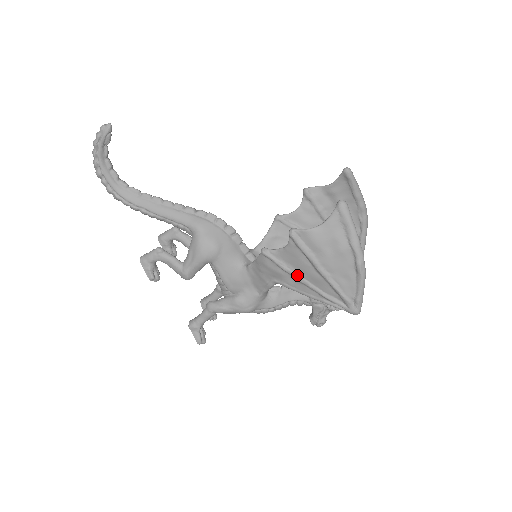
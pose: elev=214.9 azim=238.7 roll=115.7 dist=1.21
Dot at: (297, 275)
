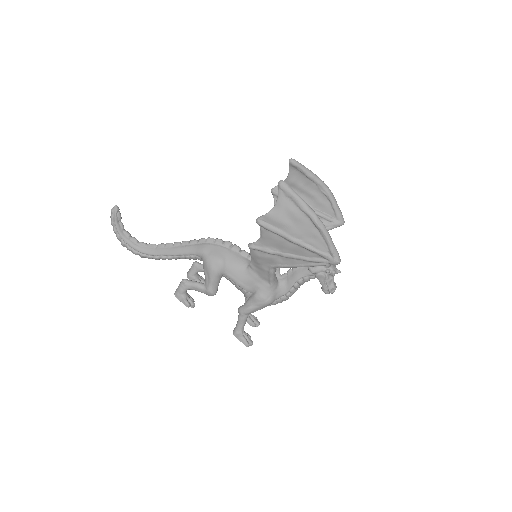
Dot at: (281, 253)
